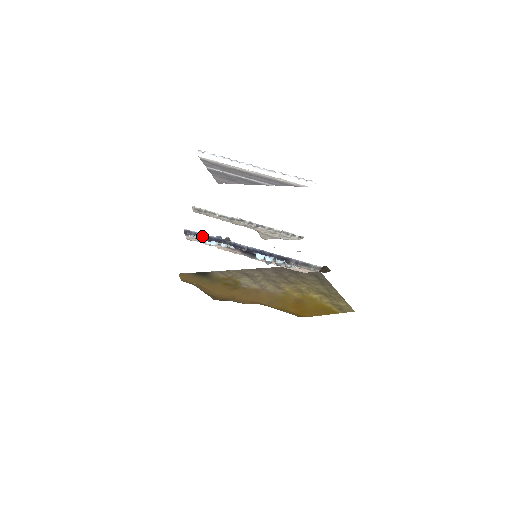
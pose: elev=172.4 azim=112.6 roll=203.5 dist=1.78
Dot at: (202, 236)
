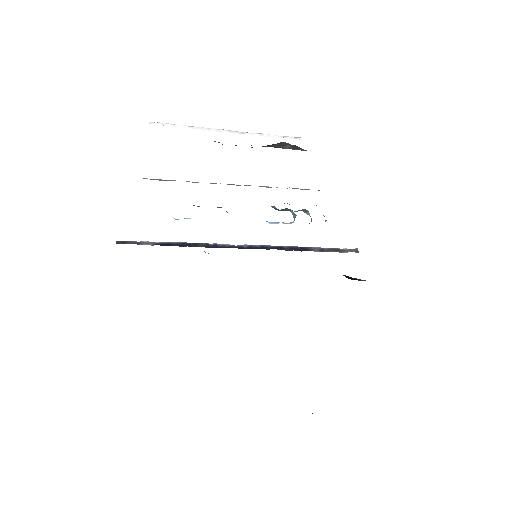
Dot at: (153, 244)
